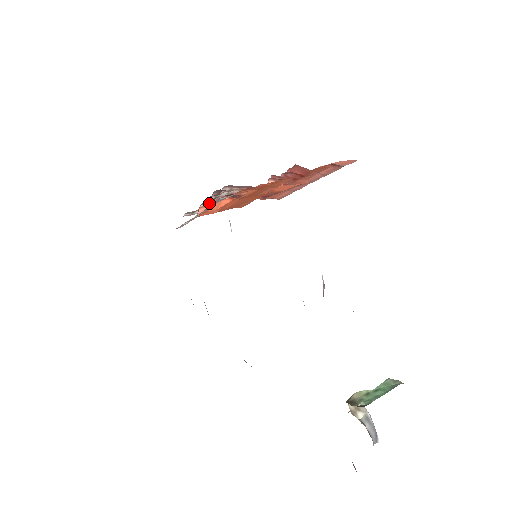
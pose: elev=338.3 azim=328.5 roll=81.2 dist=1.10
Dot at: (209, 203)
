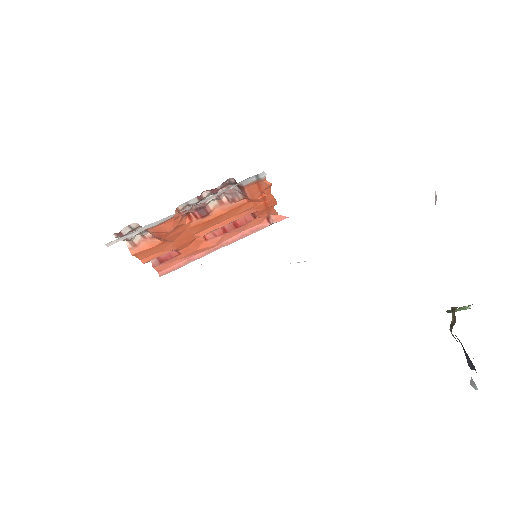
Dot at: (182, 209)
